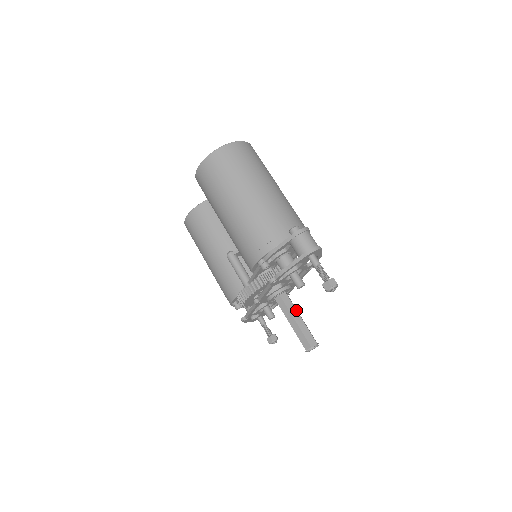
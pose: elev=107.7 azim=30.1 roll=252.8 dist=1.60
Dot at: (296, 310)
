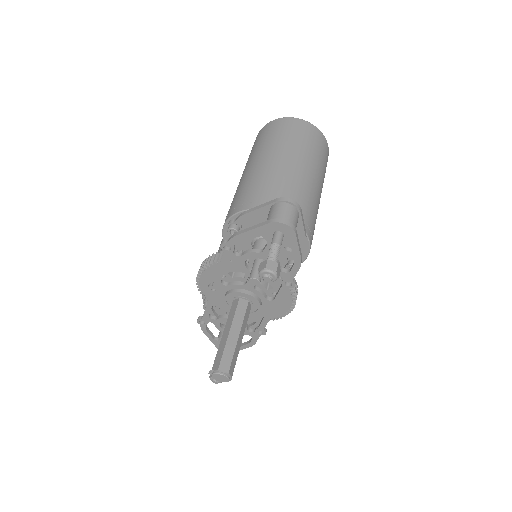
Dot at: (241, 324)
